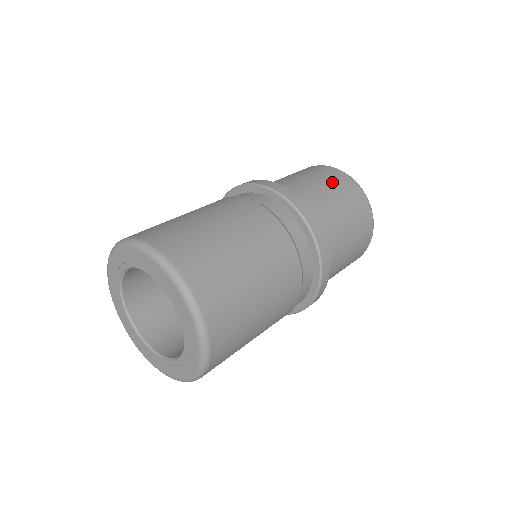
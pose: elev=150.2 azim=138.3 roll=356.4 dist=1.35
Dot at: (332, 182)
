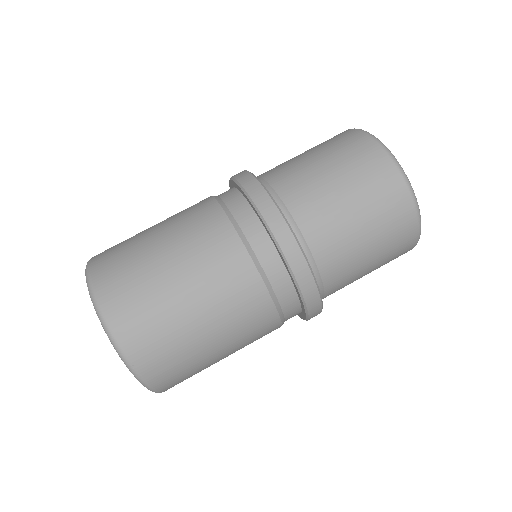
Dot at: (361, 181)
